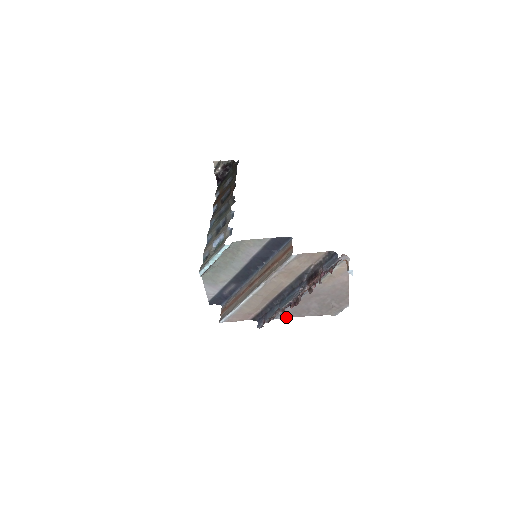
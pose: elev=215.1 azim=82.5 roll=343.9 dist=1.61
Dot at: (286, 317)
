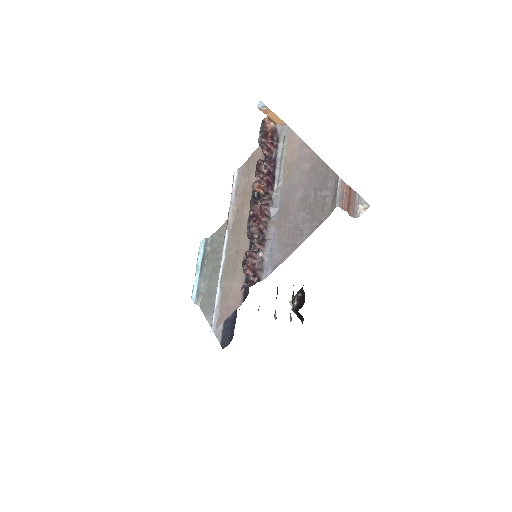
Dot at: (280, 263)
